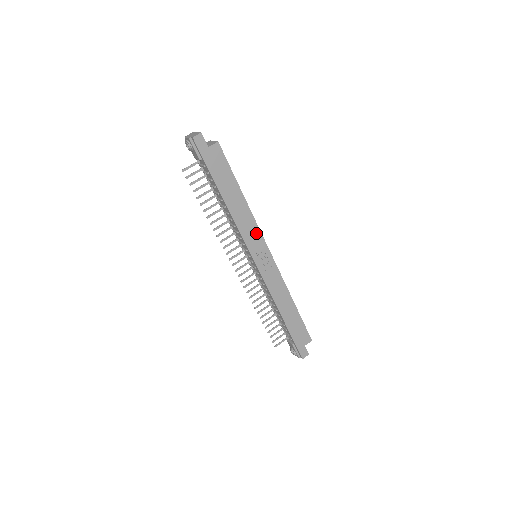
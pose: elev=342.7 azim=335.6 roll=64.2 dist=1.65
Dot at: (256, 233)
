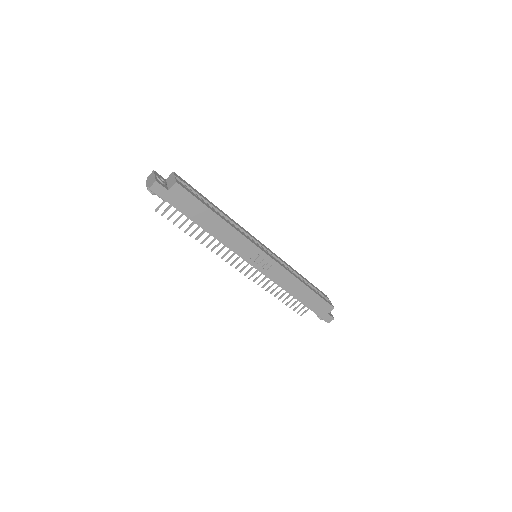
Dot at: (246, 244)
